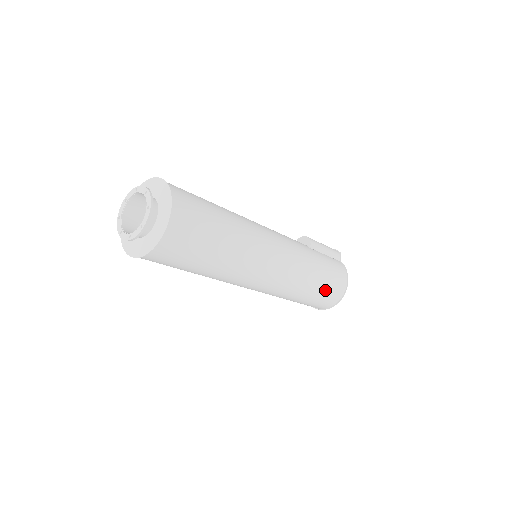
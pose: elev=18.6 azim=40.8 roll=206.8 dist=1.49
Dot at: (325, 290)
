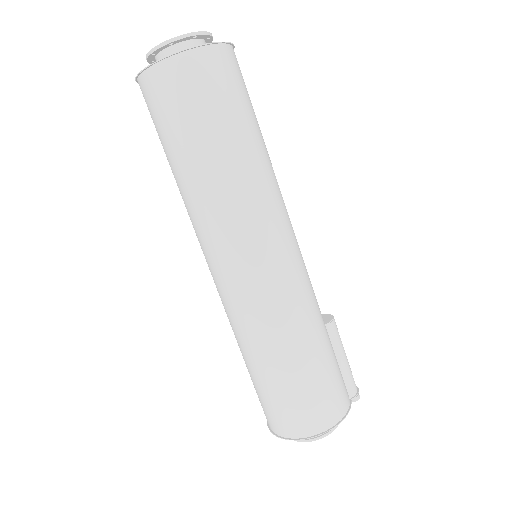
Dot at: (299, 389)
